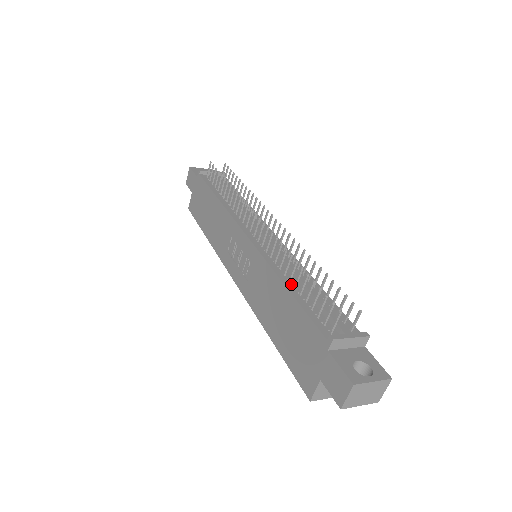
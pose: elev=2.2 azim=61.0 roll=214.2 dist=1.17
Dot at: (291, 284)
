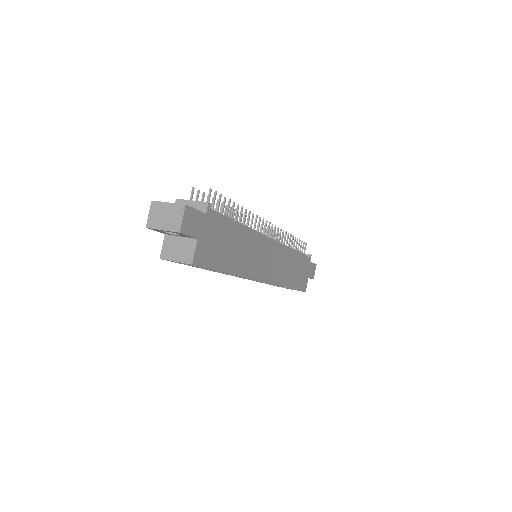
Dot at: occluded
